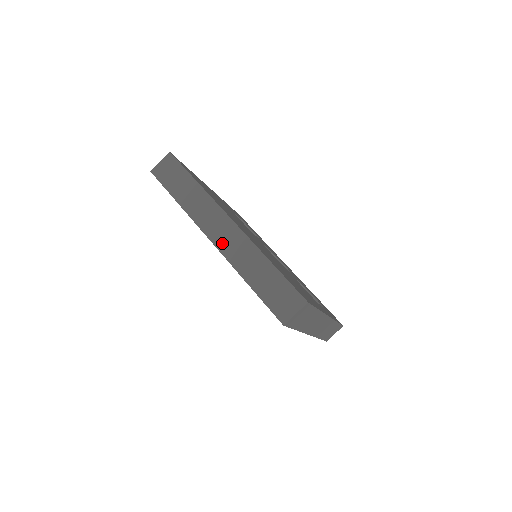
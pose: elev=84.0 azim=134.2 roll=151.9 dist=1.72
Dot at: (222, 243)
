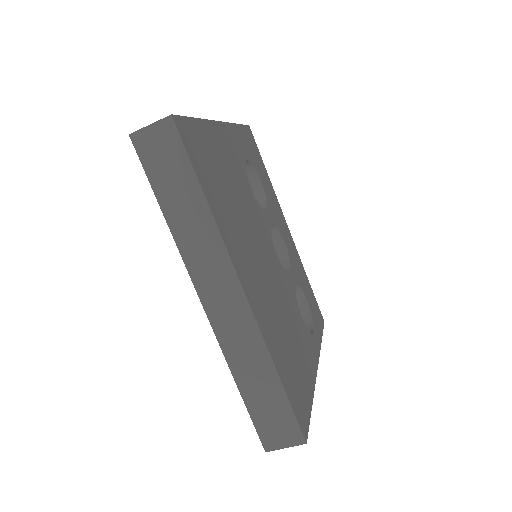
Dot at: (218, 317)
